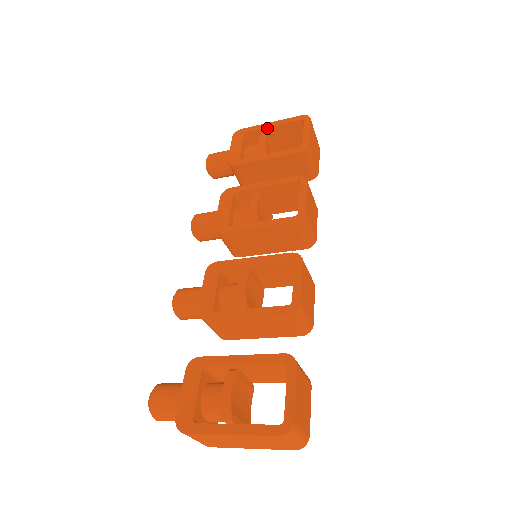
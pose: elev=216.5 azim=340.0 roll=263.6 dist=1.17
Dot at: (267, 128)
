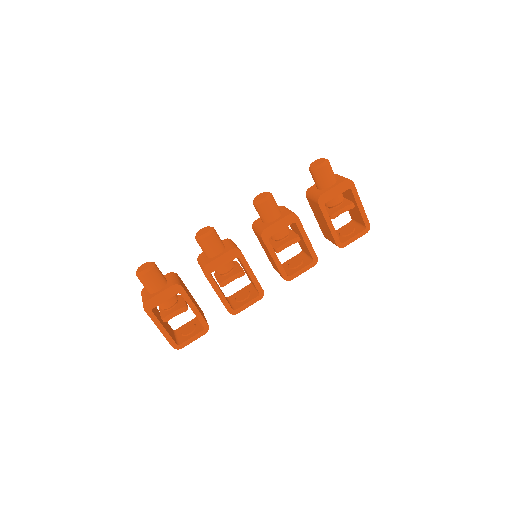
Dot at: (357, 204)
